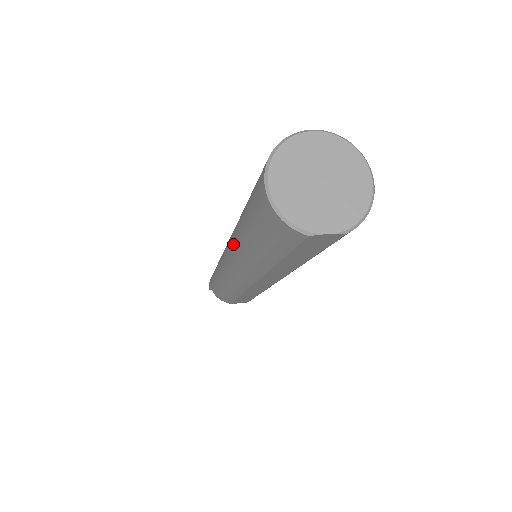
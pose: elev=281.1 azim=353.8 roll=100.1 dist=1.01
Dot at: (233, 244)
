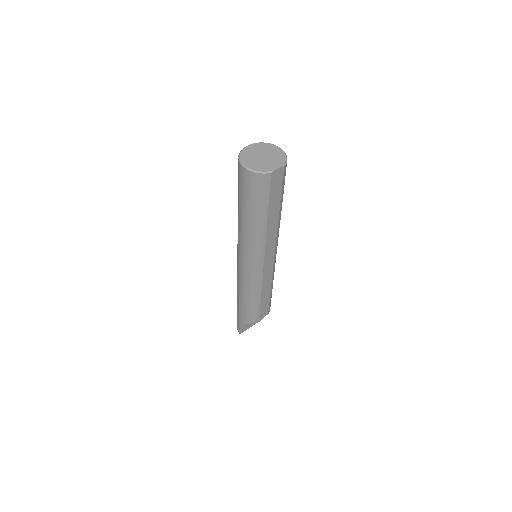
Dot at: (242, 238)
